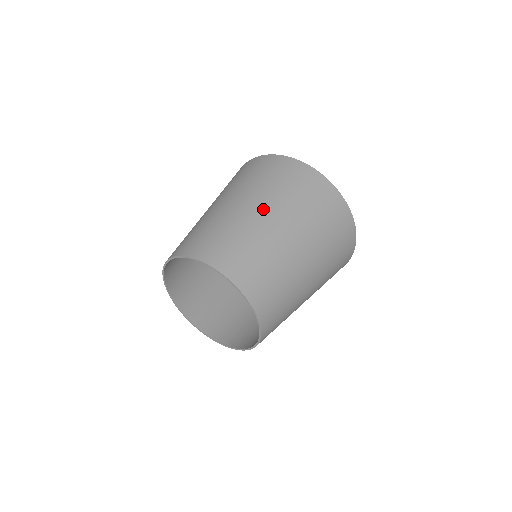
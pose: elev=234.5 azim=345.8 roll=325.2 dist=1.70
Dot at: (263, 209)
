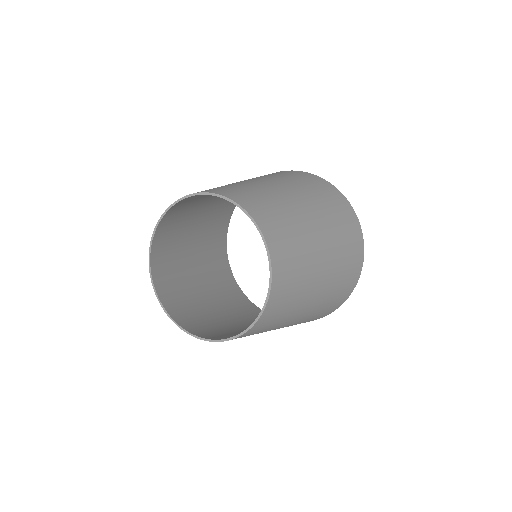
Dot at: (323, 236)
